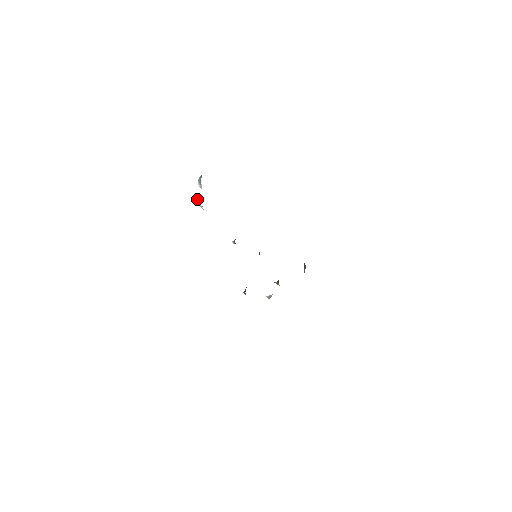
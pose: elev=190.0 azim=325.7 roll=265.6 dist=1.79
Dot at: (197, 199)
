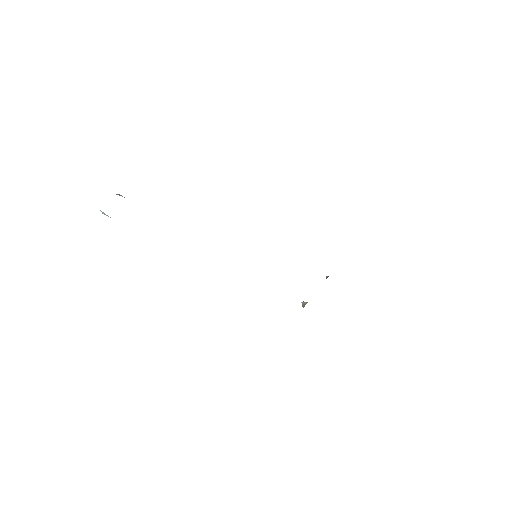
Dot at: occluded
